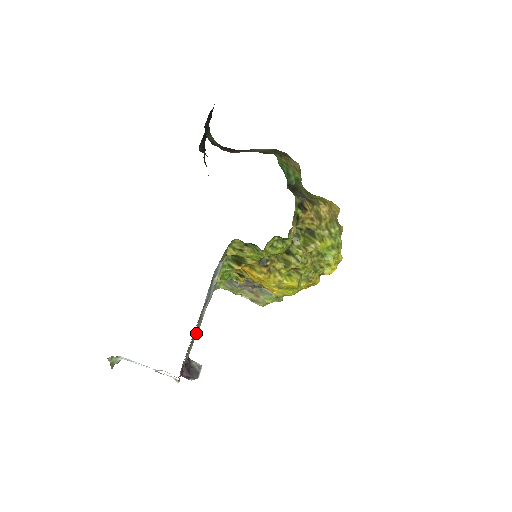
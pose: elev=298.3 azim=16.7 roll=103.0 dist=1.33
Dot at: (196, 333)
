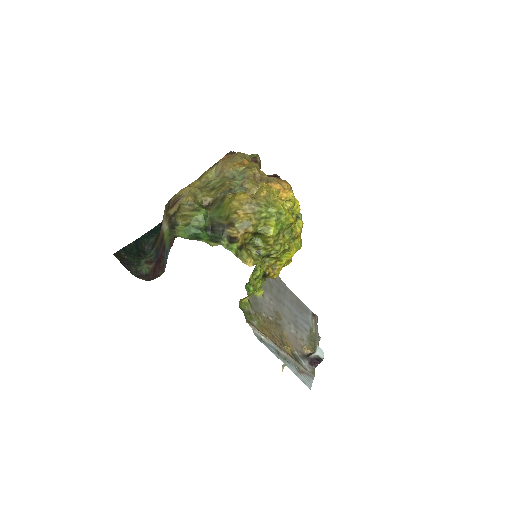
Dot at: (294, 362)
